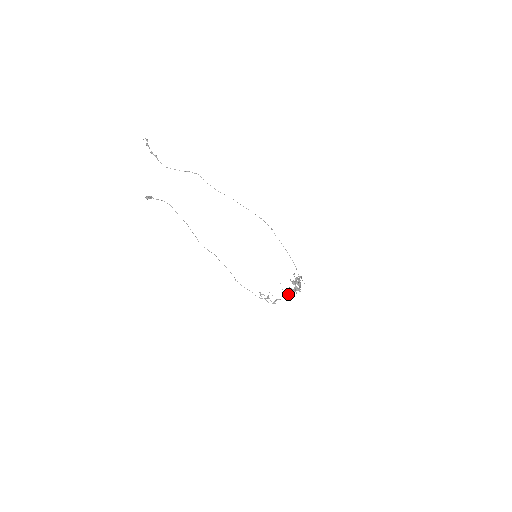
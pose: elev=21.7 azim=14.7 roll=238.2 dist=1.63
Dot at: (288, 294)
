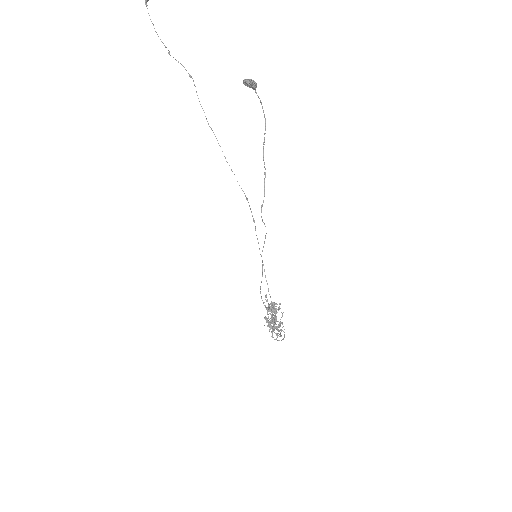
Dot at: (277, 327)
